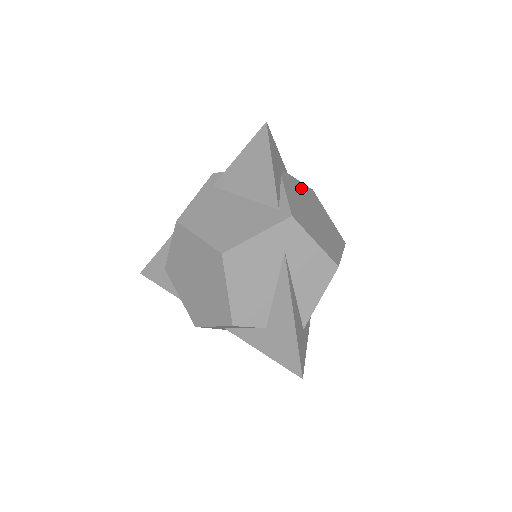
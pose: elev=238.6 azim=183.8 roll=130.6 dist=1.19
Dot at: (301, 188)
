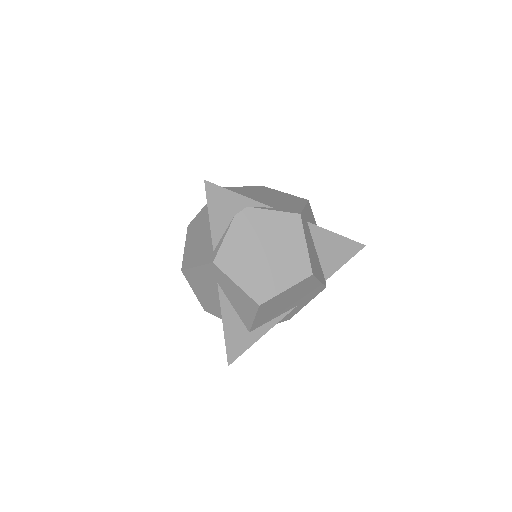
Dot at: (269, 220)
